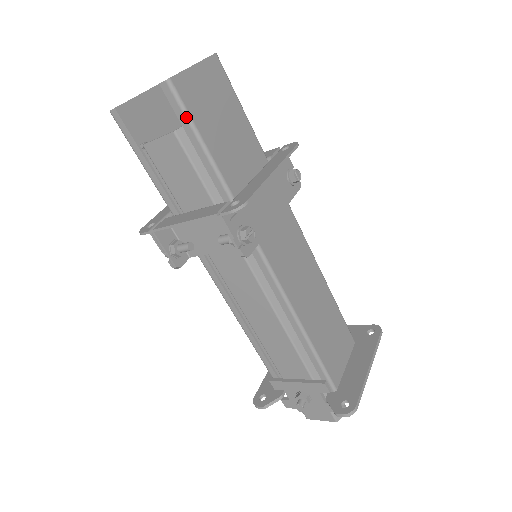
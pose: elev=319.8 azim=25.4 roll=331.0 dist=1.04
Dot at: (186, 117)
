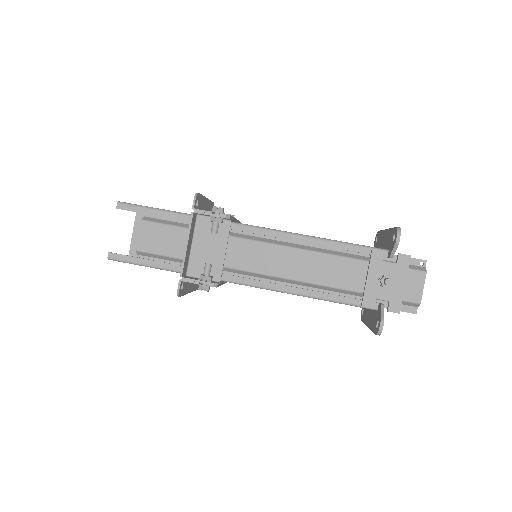
Dot at: (140, 207)
